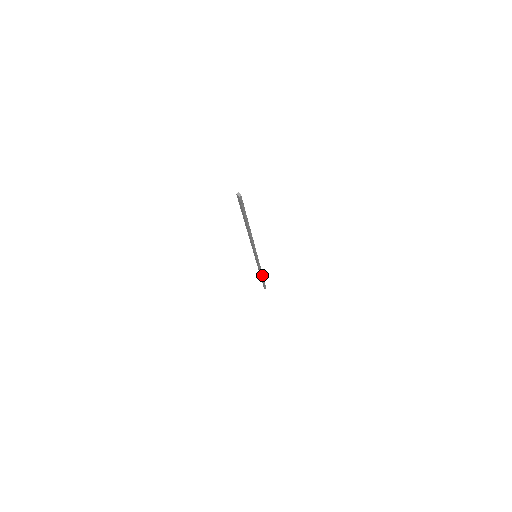
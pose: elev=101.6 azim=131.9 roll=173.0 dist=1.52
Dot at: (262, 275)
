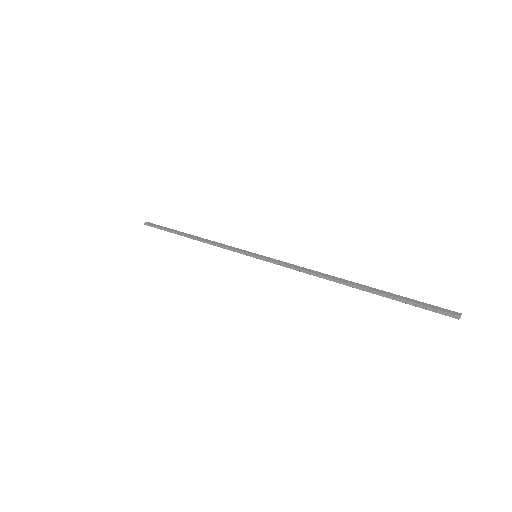
Dot at: (192, 236)
